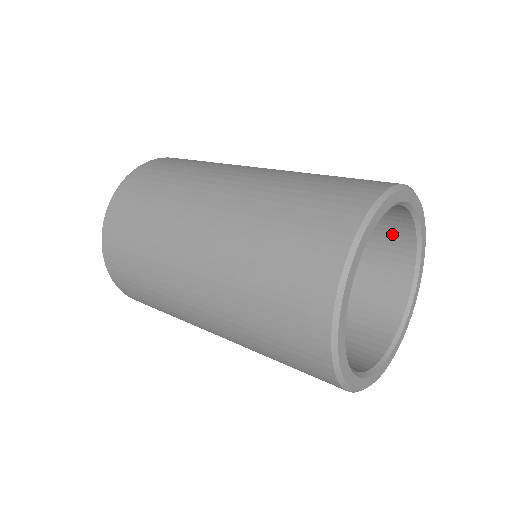
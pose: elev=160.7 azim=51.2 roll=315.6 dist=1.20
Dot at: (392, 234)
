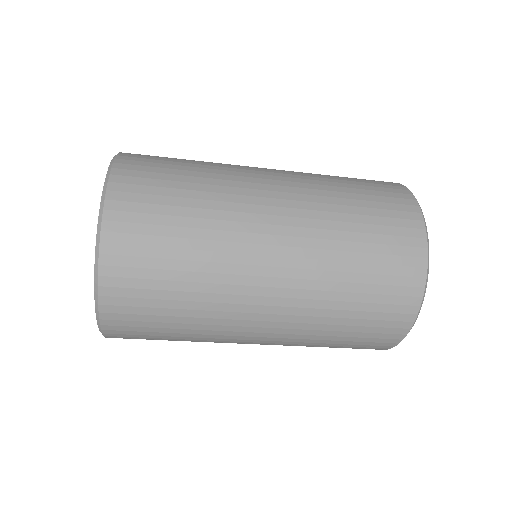
Dot at: occluded
